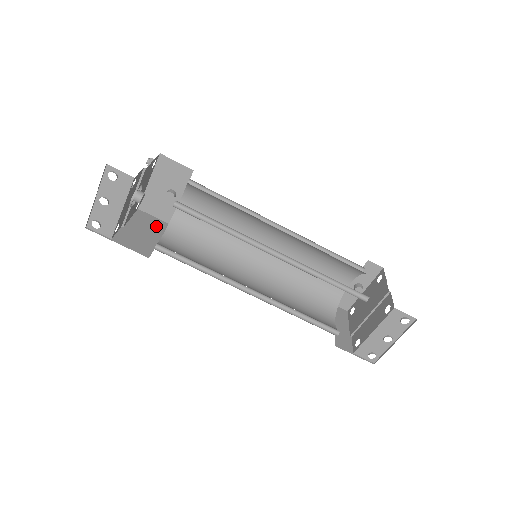
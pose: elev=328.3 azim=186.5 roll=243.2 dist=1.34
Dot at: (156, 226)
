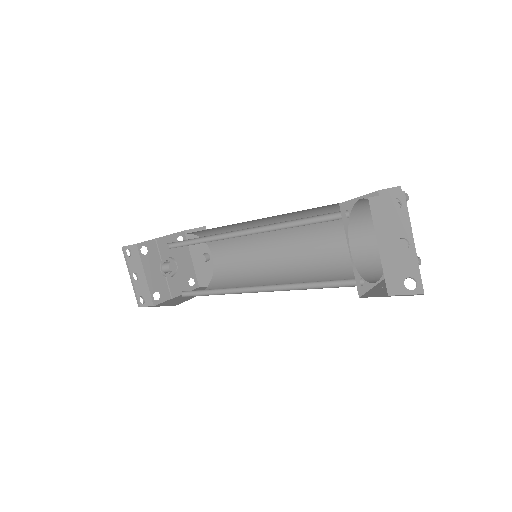
Dot at: occluded
